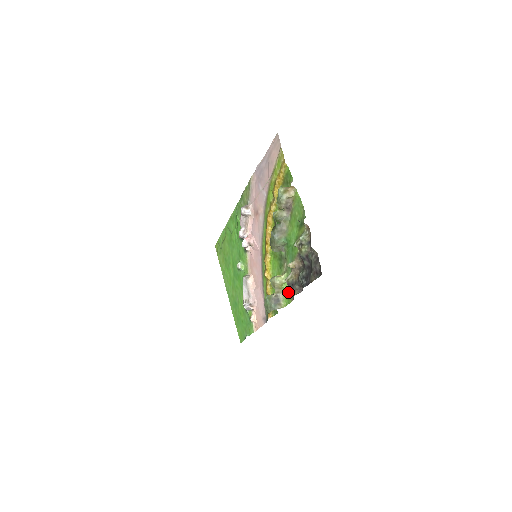
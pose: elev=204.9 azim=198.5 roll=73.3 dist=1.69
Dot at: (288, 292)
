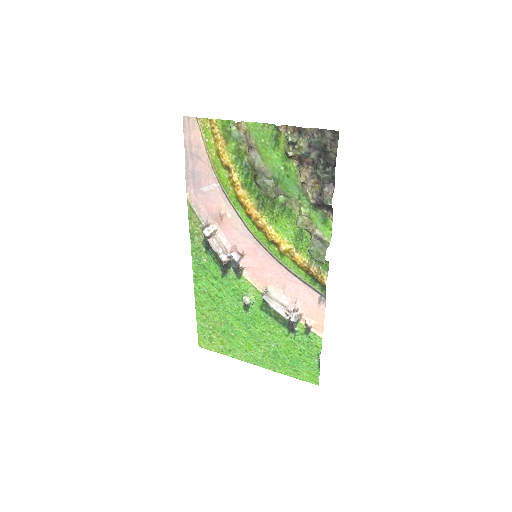
Dot at: (321, 219)
